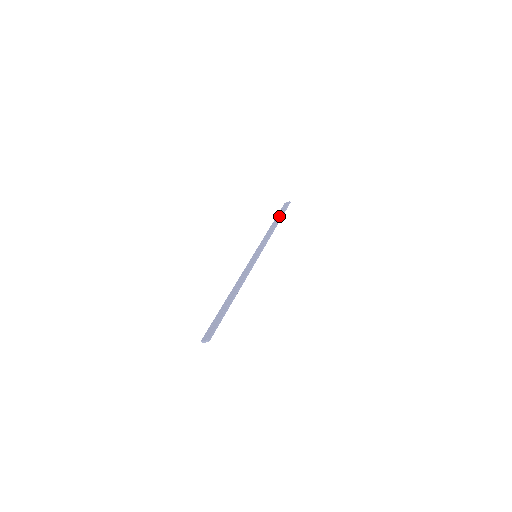
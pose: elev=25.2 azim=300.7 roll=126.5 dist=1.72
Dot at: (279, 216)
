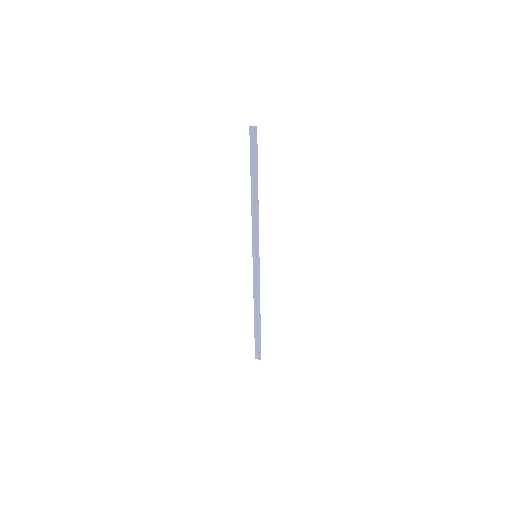
Dot at: (254, 172)
